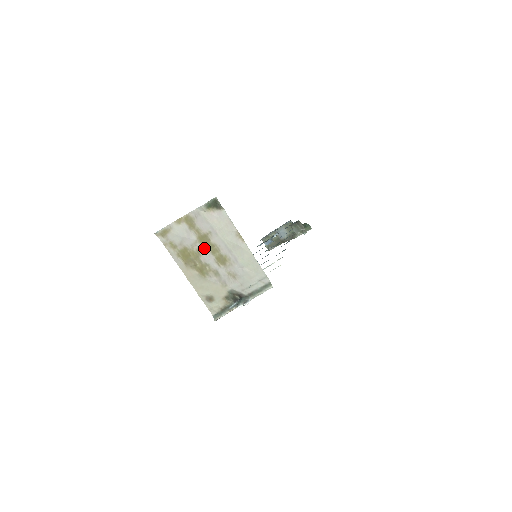
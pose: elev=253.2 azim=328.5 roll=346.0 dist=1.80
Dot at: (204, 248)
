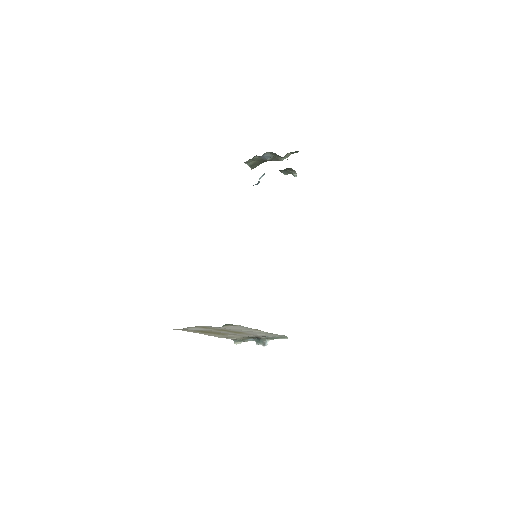
Dot at: (221, 331)
